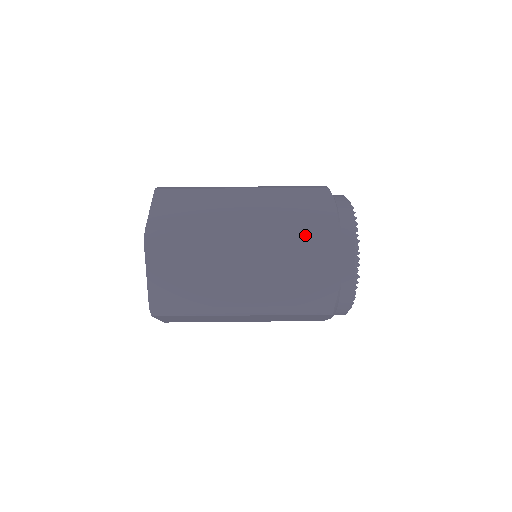
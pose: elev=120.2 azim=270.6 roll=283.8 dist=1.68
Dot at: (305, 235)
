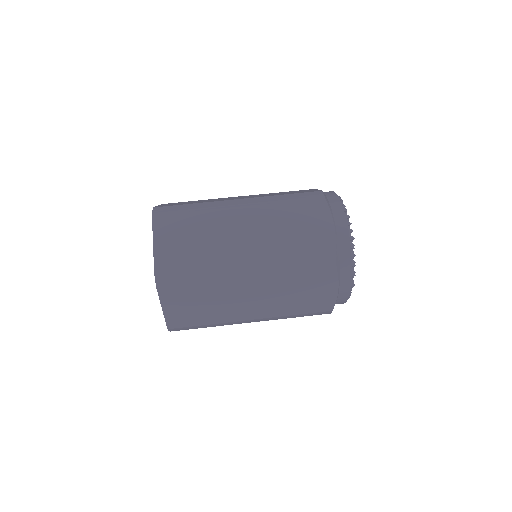
Dot at: (306, 263)
